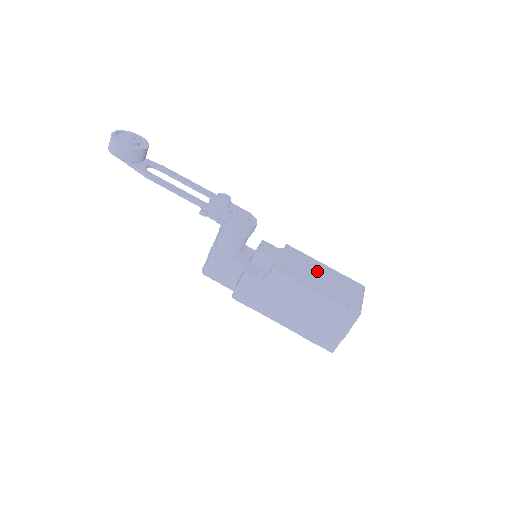
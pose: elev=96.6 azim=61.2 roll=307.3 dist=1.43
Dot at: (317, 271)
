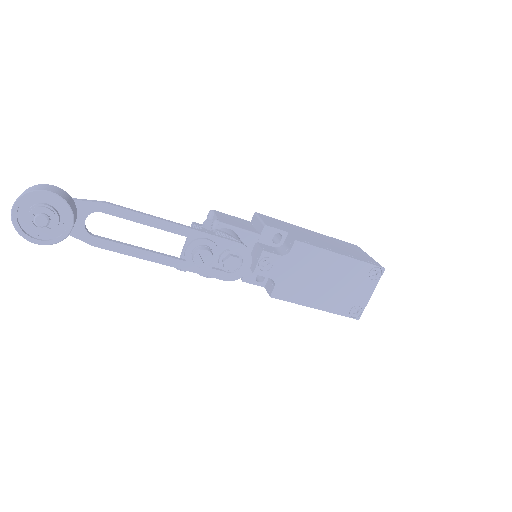
Dot at: (327, 274)
